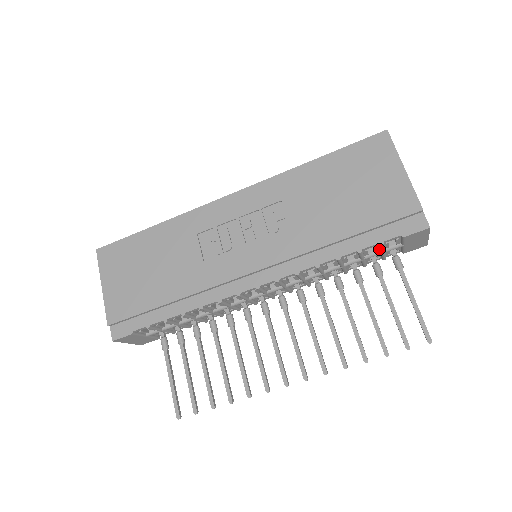
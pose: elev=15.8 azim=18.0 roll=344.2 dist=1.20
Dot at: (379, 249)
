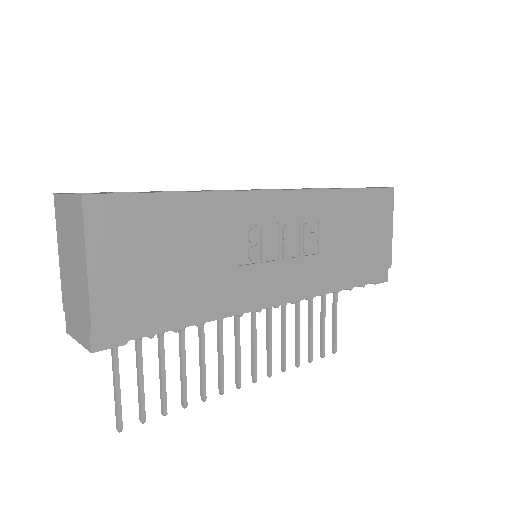
Dot at: occluded
